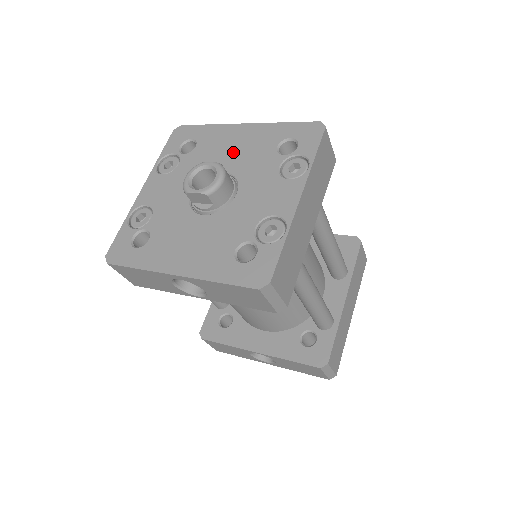
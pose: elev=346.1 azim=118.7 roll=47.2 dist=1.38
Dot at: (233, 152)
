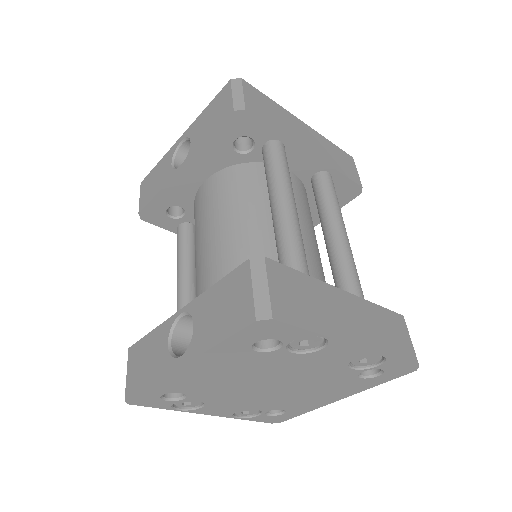
Dot at: occluded
